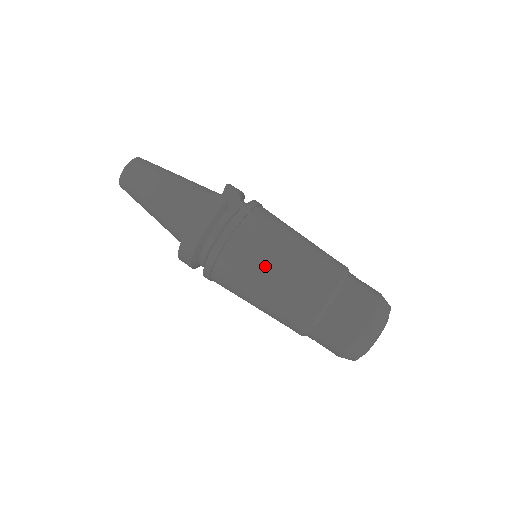
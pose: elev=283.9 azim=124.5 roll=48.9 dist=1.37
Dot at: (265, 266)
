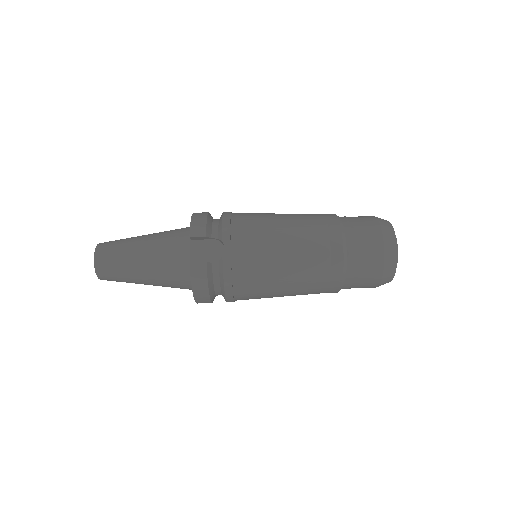
Dot at: (276, 288)
